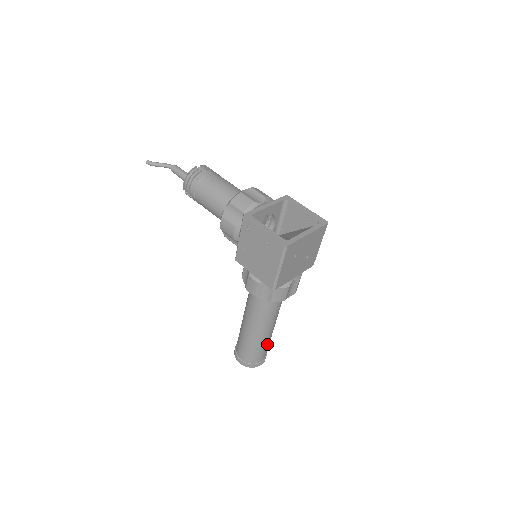
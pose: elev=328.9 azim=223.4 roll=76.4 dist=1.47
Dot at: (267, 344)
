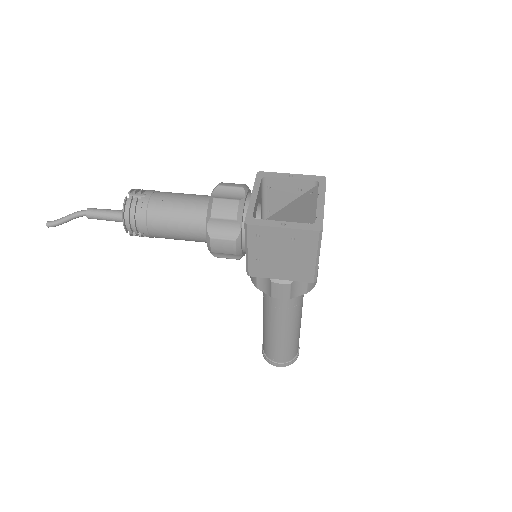
Dot at: occluded
